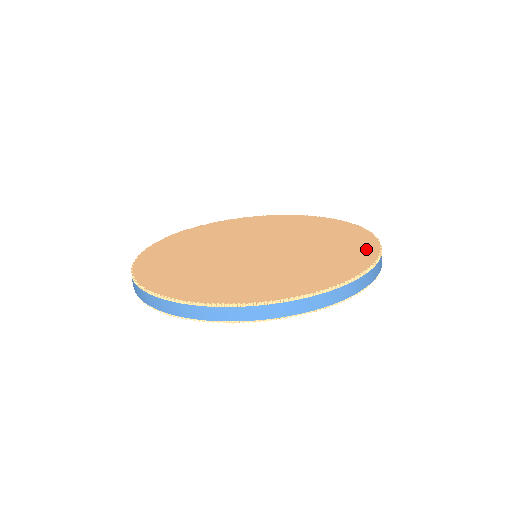
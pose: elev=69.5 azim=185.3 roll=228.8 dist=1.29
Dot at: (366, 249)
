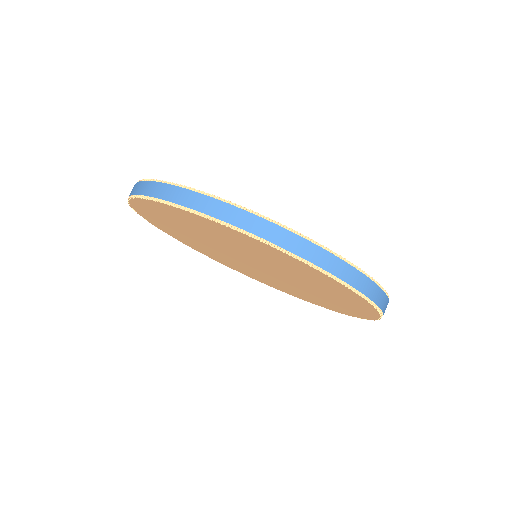
Dot at: occluded
